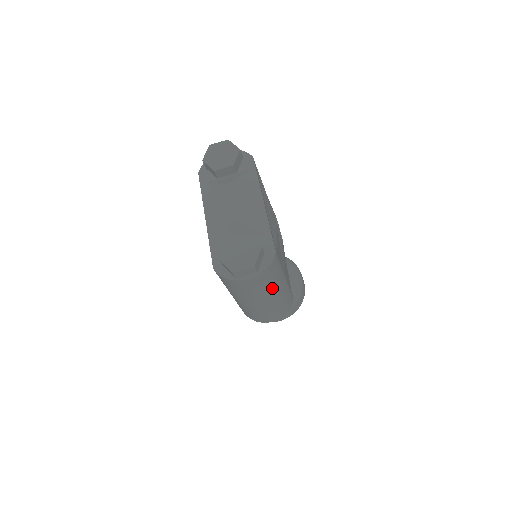
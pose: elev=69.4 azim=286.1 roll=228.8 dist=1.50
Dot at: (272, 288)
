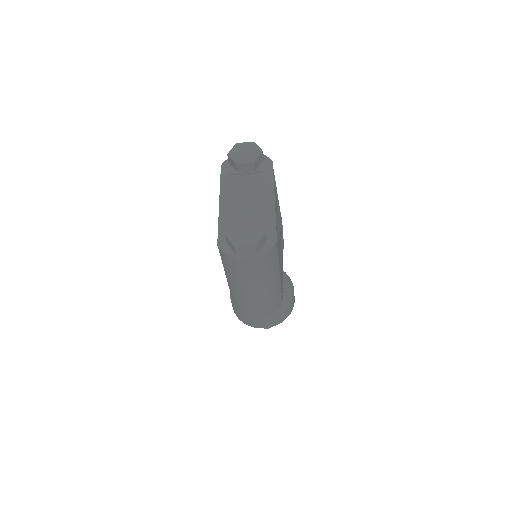
Dot at: (266, 277)
